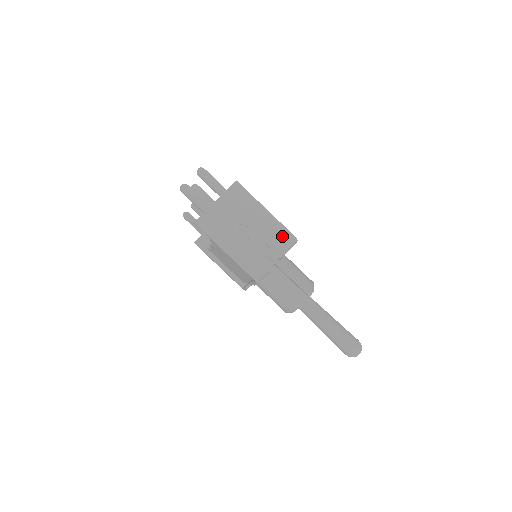
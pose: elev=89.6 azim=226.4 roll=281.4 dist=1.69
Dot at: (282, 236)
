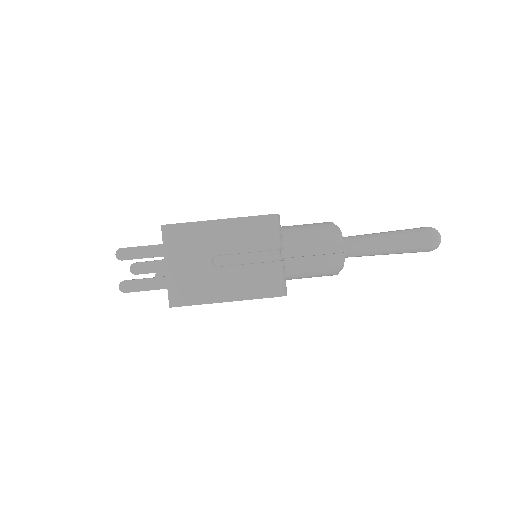
Dot at: (260, 228)
